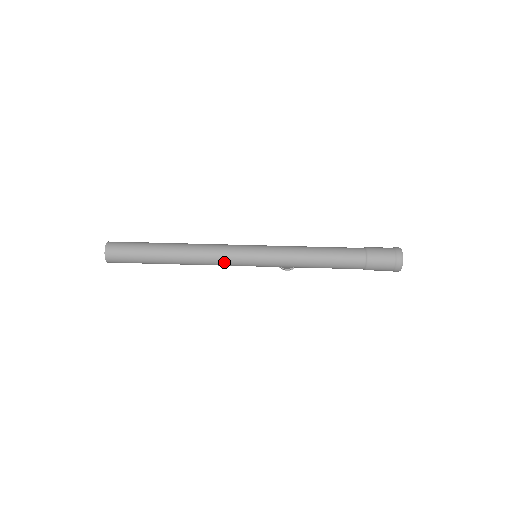
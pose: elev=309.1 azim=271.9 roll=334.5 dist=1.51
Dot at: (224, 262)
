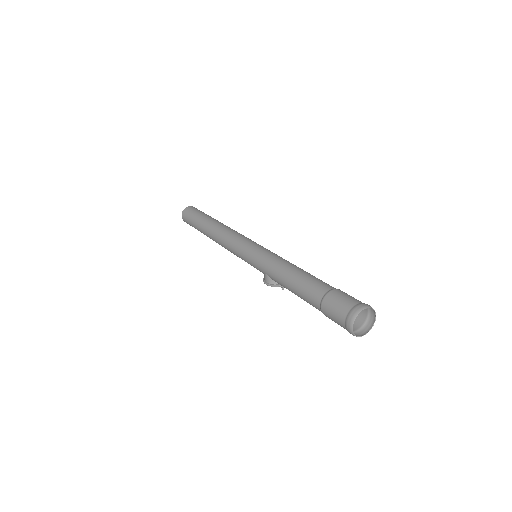
Dot at: (232, 242)
